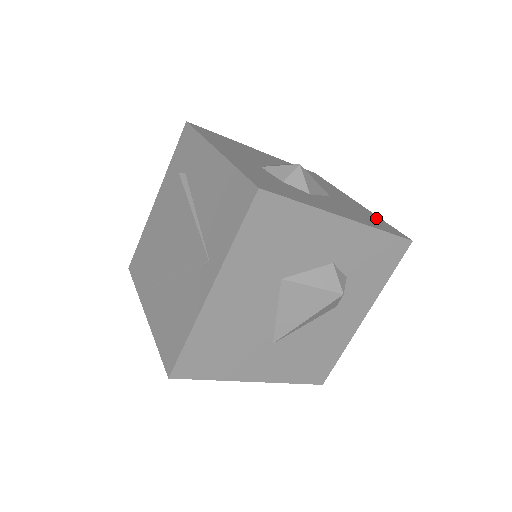
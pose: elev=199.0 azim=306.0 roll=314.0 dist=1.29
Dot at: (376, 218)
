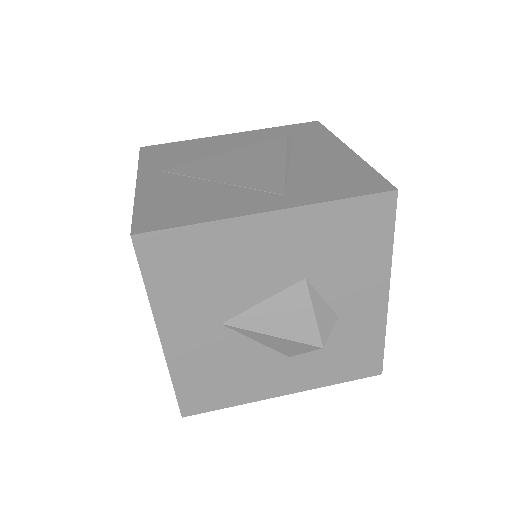
Dot at: occluded
